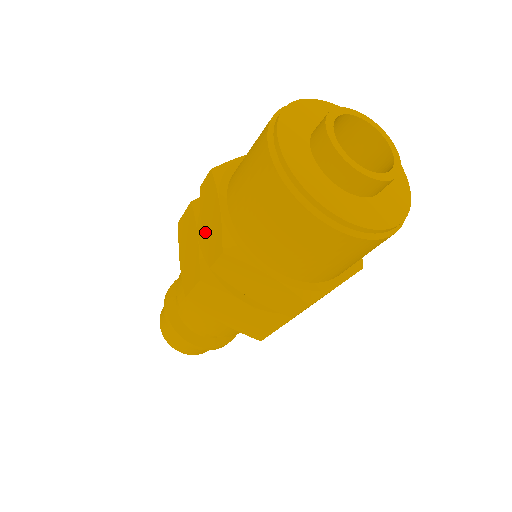
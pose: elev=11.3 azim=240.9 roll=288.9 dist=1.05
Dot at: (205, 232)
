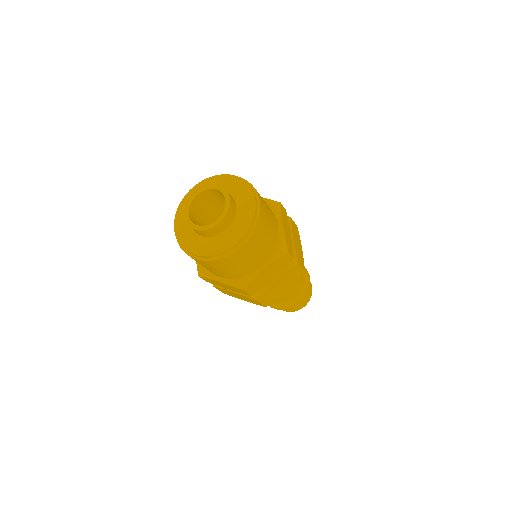
Dot at: occluded
